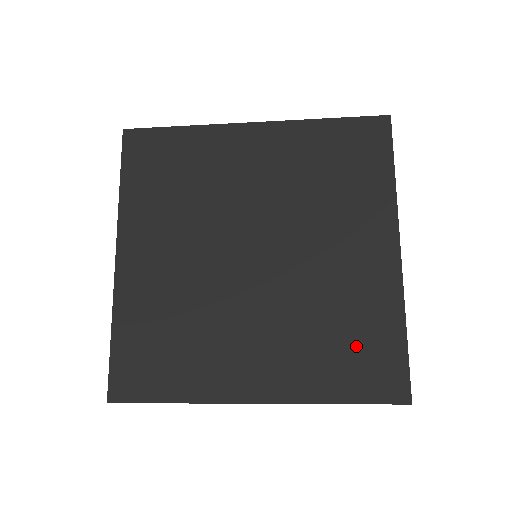
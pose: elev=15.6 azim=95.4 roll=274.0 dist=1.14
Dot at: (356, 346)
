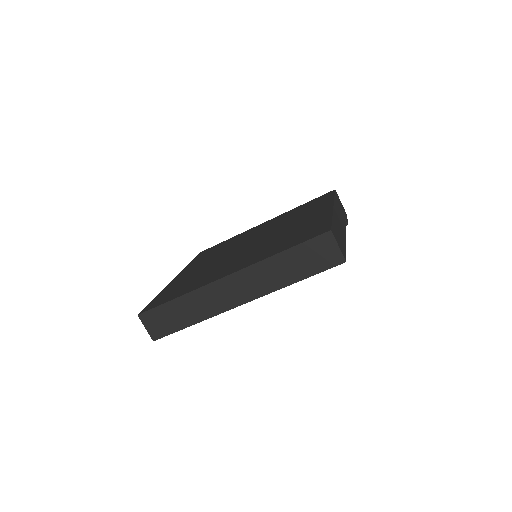
Dot at: (299, 234)
